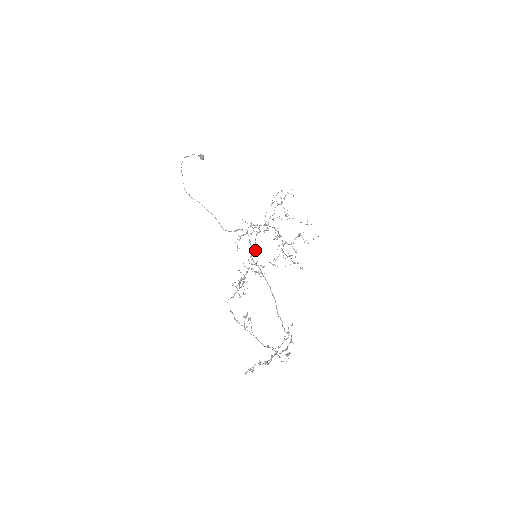
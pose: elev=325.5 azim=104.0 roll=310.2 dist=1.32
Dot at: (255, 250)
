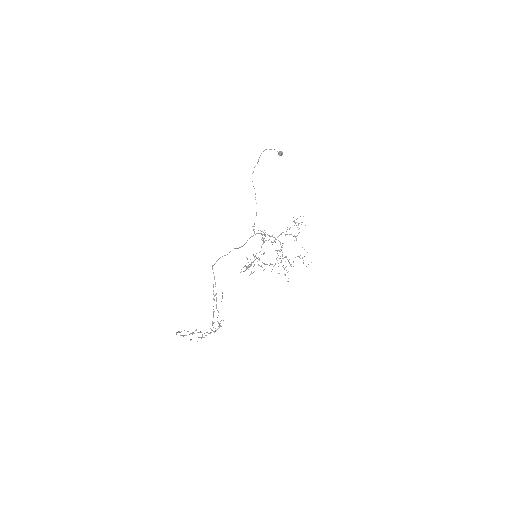
Dot at: occluded
